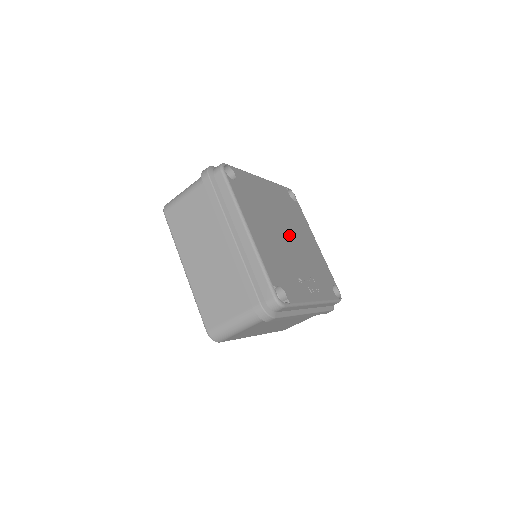
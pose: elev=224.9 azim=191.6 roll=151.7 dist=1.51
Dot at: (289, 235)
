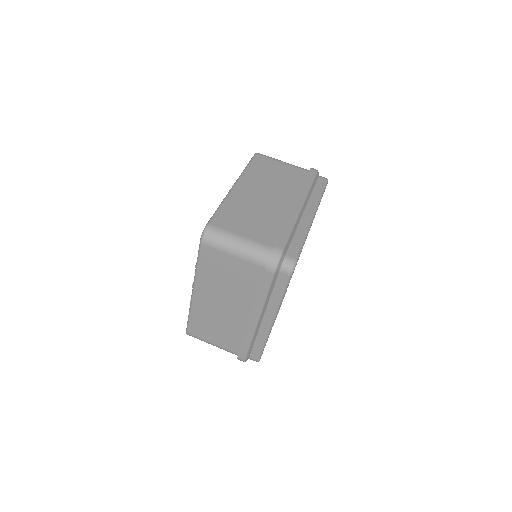
Dot at: occluded
